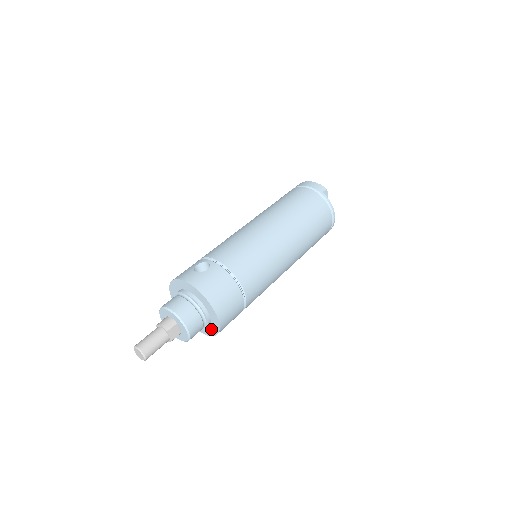
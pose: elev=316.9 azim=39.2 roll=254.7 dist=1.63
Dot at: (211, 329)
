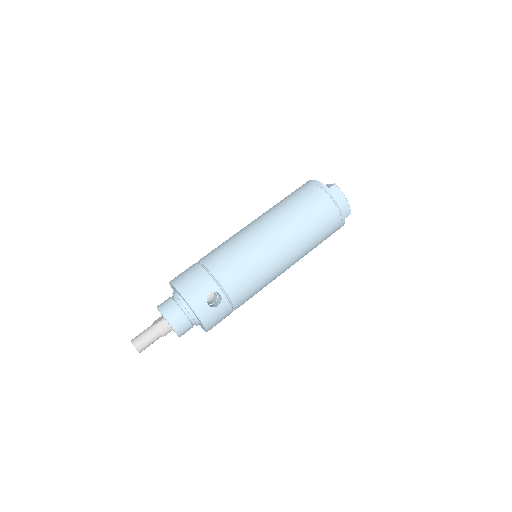
Dot at: occluded
